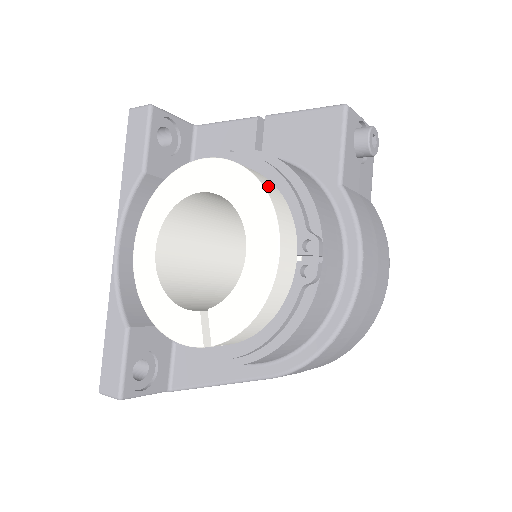
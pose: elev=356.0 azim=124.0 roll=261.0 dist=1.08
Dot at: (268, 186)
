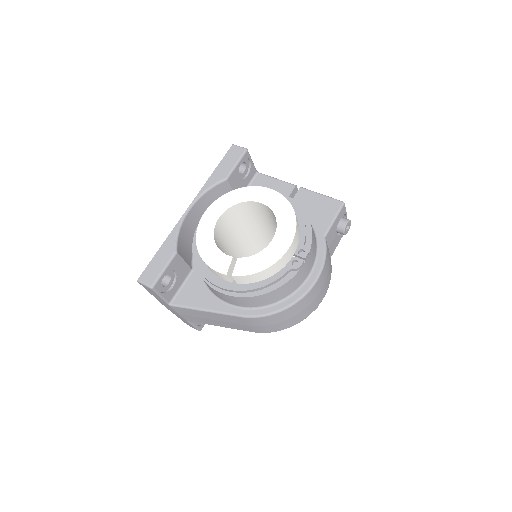
Dot at: occluded
